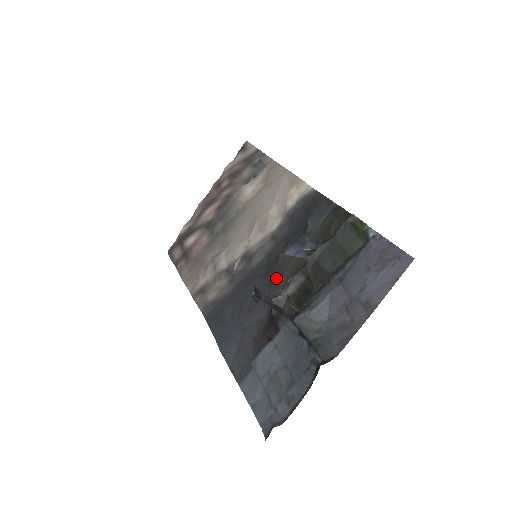
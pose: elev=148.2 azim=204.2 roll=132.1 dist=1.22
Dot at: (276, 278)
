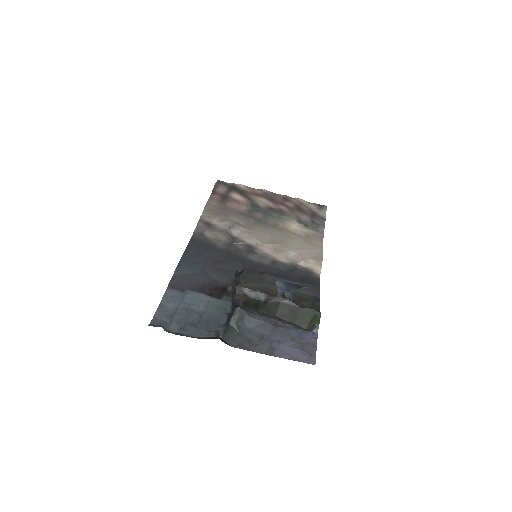
Dot at: (251, 279)
